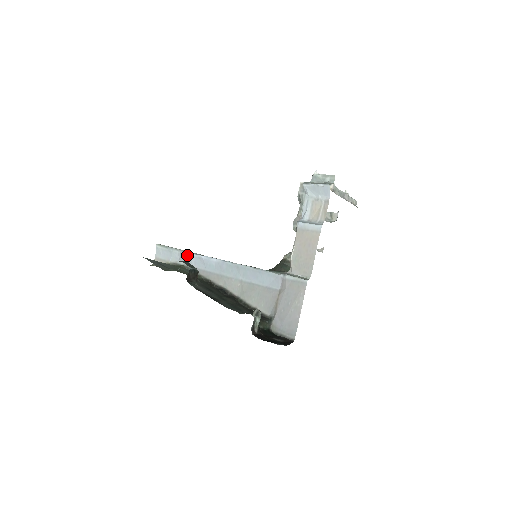
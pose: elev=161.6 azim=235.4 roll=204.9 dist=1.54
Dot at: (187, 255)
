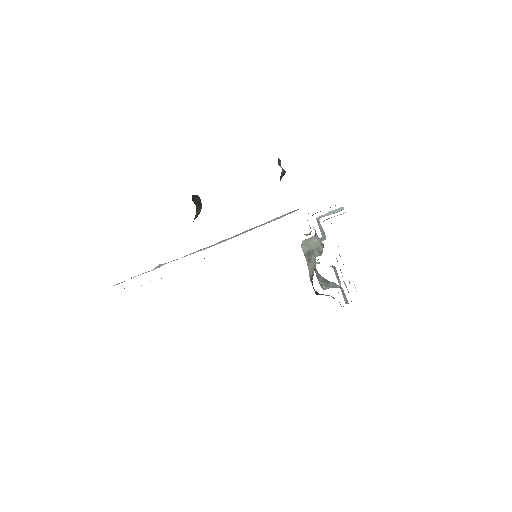
Dot at: occluded
